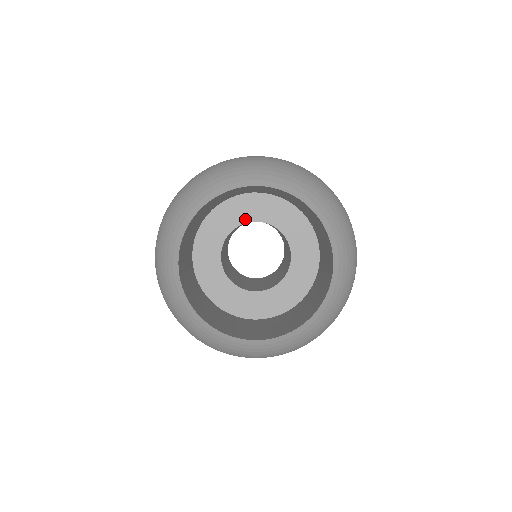
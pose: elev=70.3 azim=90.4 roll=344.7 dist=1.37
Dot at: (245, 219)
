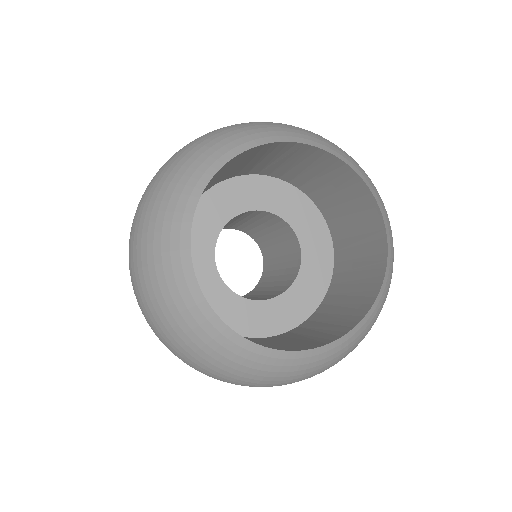
Dot at: (253, 205)
